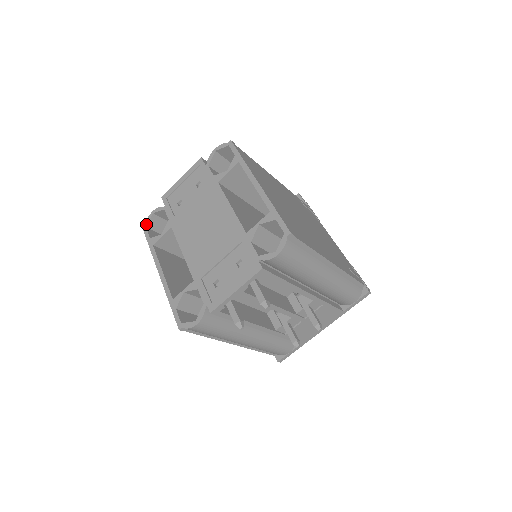
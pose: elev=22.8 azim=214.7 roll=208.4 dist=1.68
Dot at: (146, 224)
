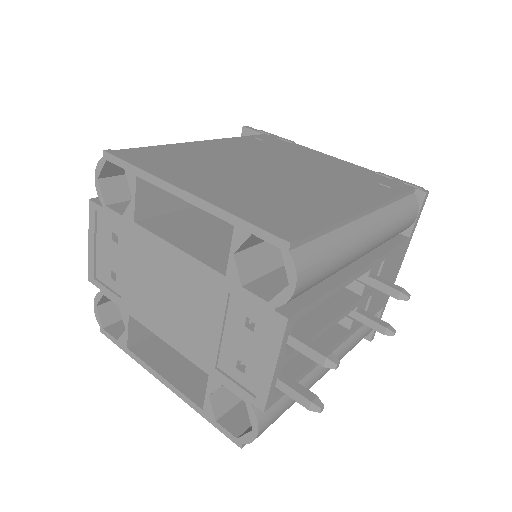
Dot at: (99, 324)
